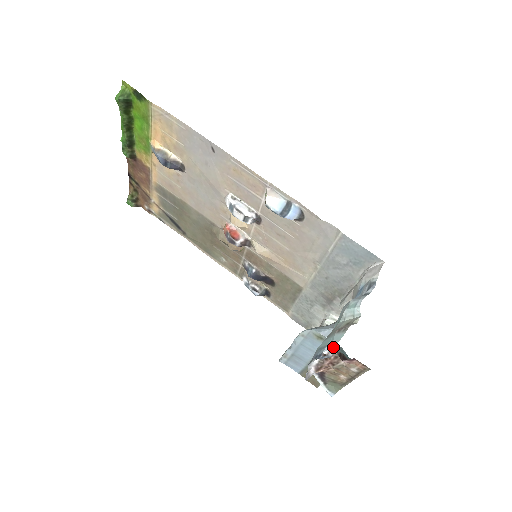
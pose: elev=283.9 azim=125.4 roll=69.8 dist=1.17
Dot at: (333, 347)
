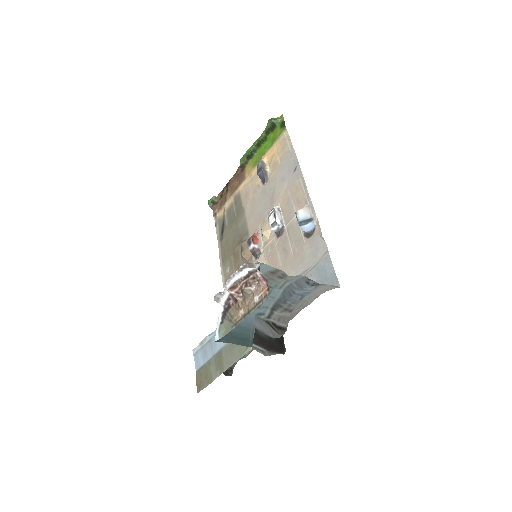
Dot at: (260, 263)
